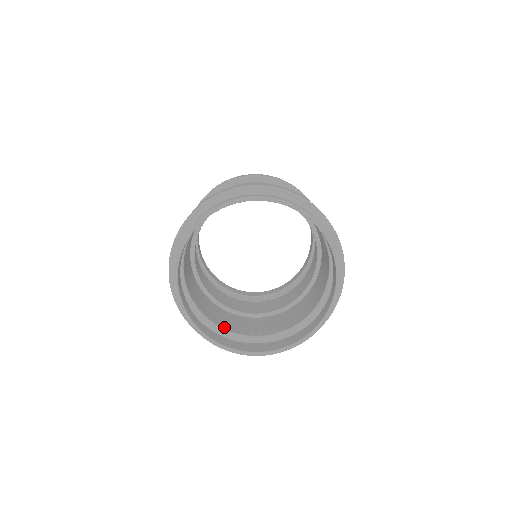
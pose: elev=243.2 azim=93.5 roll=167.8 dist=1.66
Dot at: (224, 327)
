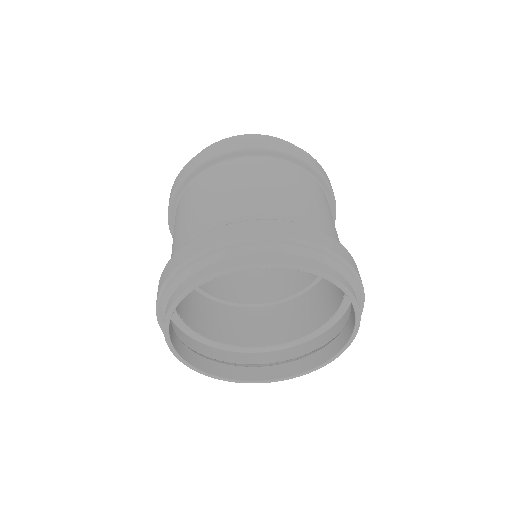
Dot at: (277, 342)
